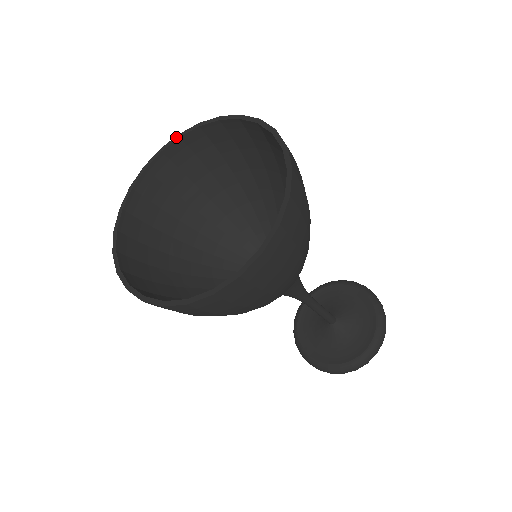
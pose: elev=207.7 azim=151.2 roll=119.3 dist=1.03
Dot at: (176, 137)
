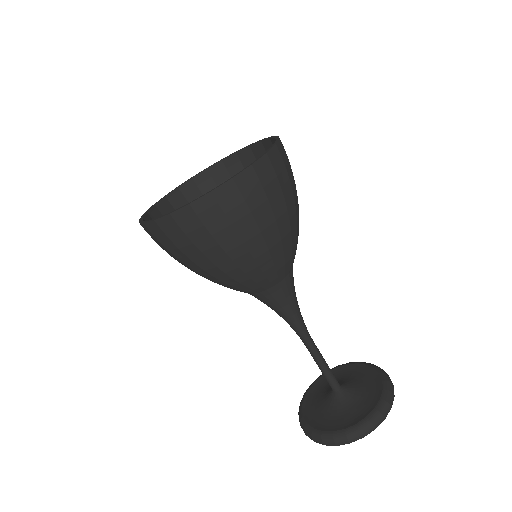
Dot at: (189, 179)
